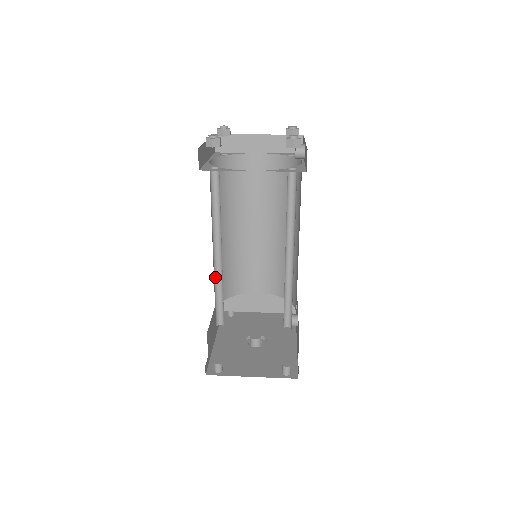
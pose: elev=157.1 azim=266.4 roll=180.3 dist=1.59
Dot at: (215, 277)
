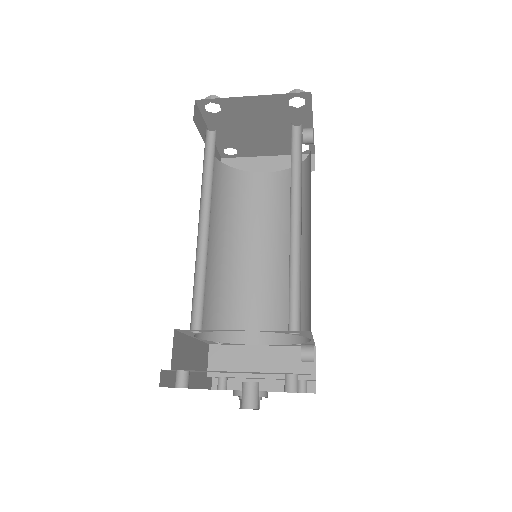
Dot at: (198, 257)
